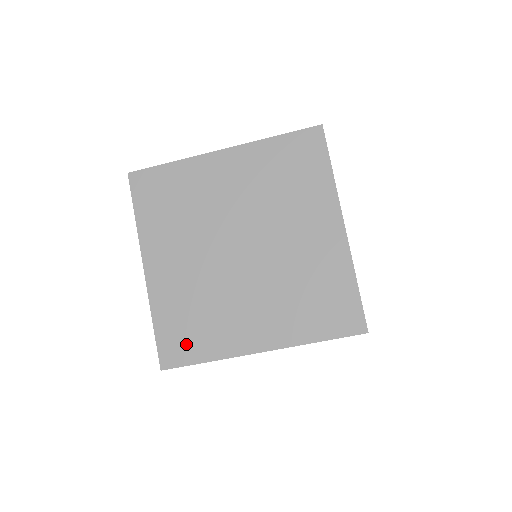
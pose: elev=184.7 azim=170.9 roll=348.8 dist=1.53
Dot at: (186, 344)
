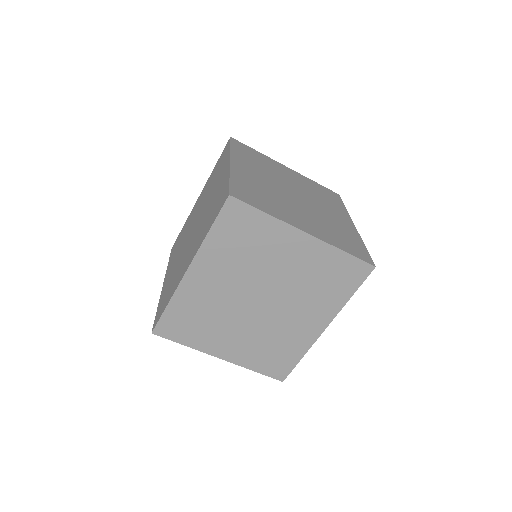
Dot at: occluded
